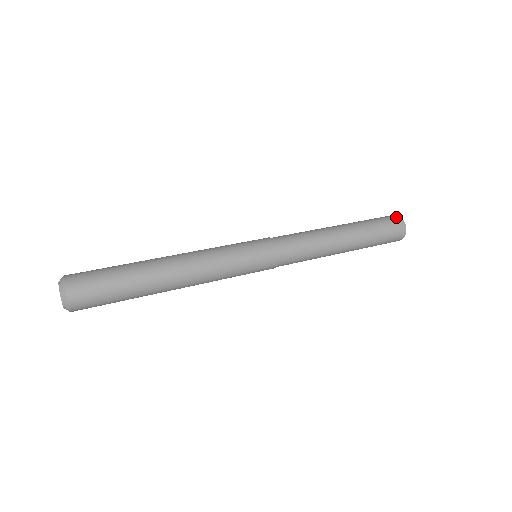
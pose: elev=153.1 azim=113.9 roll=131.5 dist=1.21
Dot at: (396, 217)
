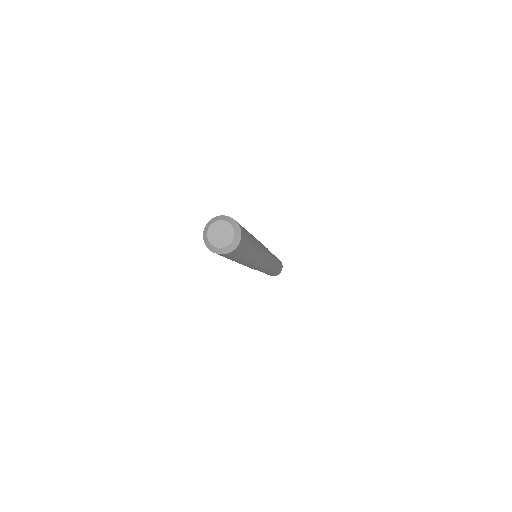
Dot at: occluded
